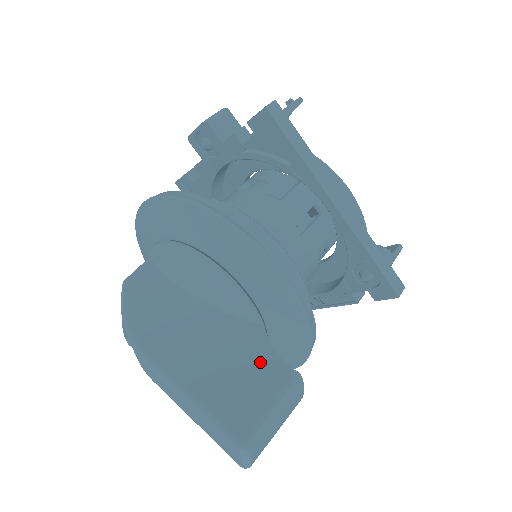
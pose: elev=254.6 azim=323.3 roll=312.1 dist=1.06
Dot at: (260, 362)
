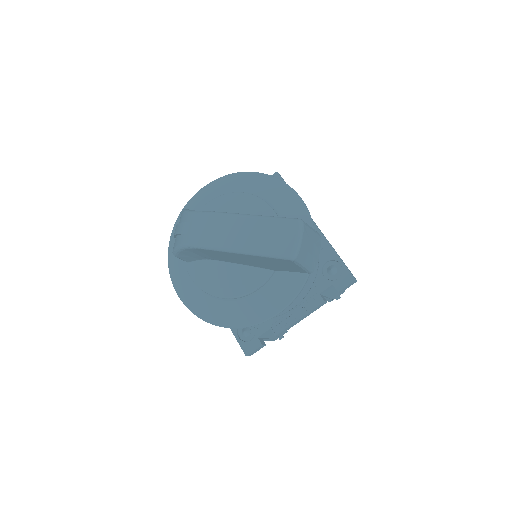
Dot at: occluded
